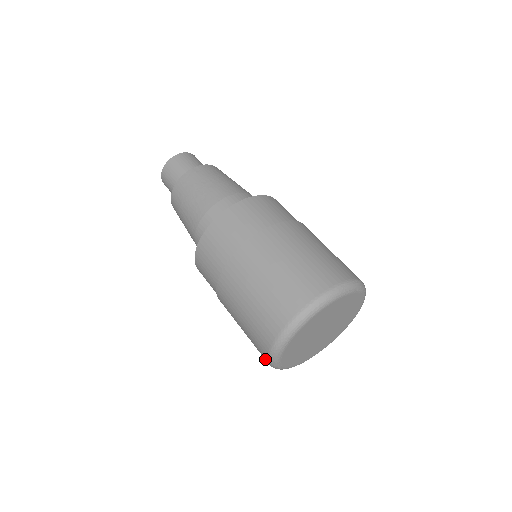
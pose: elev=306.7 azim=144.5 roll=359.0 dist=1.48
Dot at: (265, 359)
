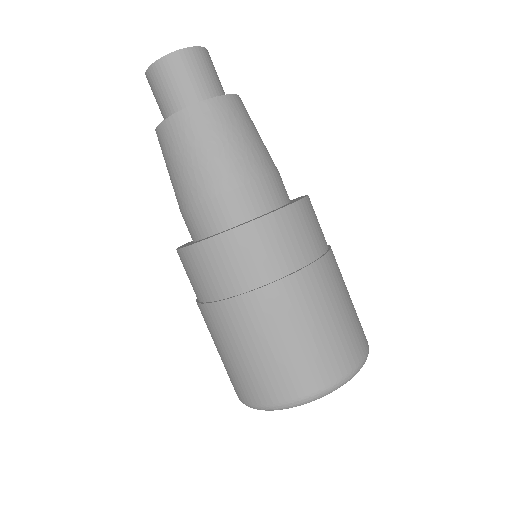
Dot at: occluded
